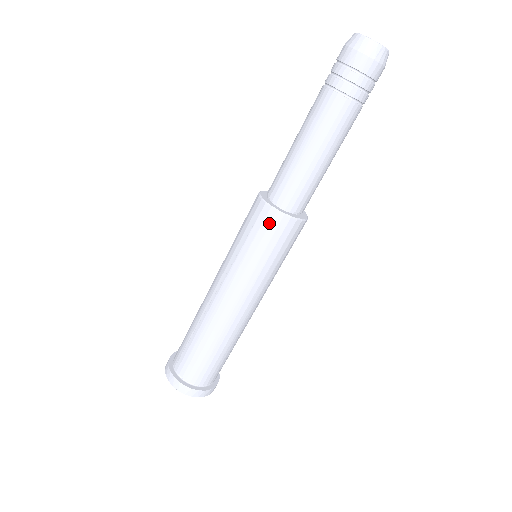
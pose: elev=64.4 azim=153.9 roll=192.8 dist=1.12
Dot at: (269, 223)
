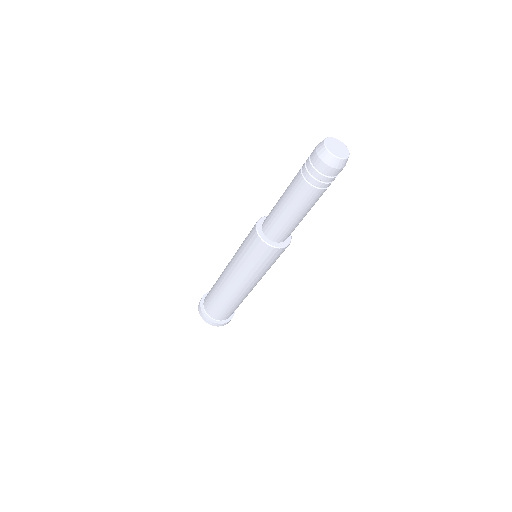
Dot at: (274, 254)
